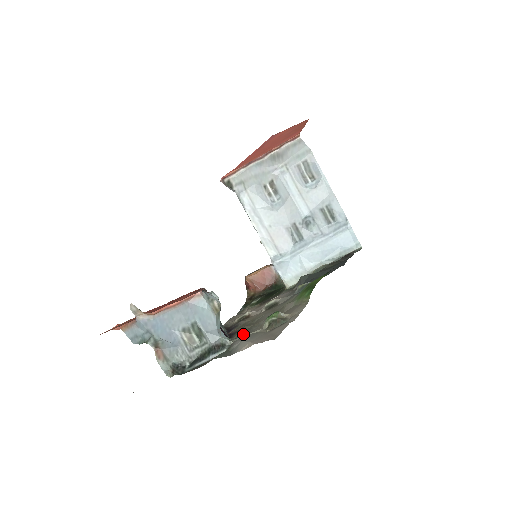
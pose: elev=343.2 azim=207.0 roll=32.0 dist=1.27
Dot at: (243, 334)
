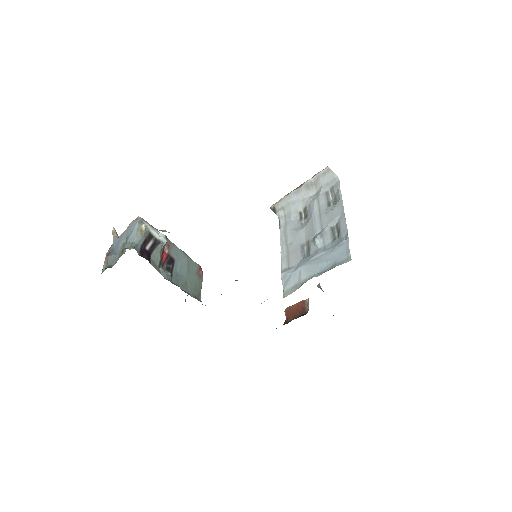
Dot at: occluded
